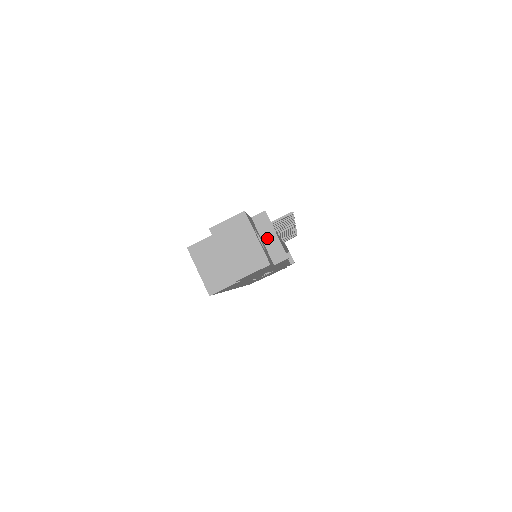
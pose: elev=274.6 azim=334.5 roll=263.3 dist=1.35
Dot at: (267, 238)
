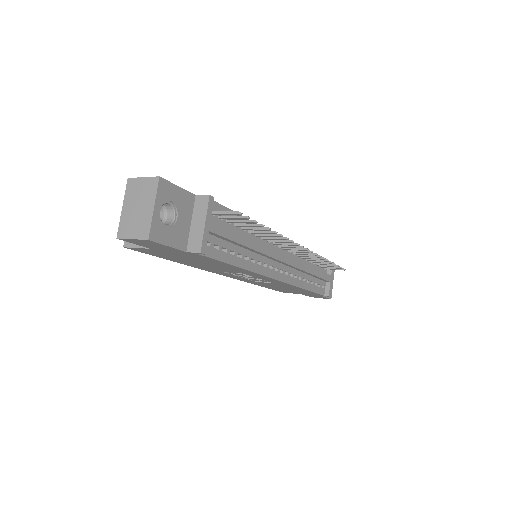
Dot at: (196, 222)
